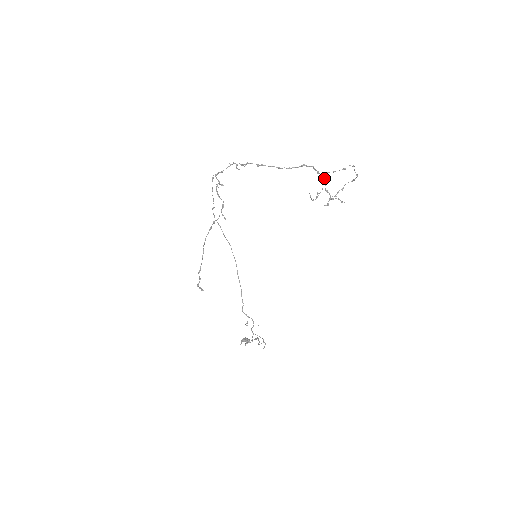
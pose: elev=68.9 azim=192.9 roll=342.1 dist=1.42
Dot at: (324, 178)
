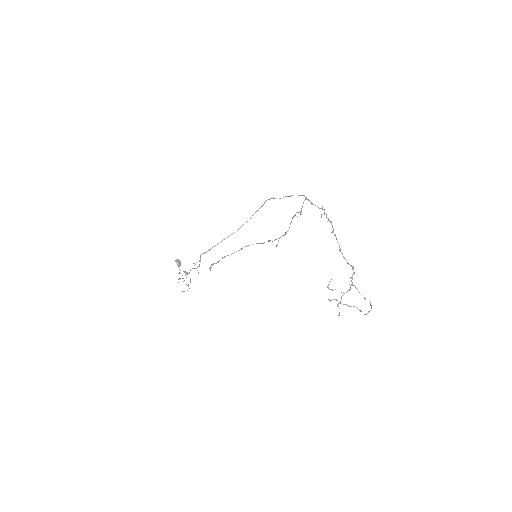
Dot at: occluded
